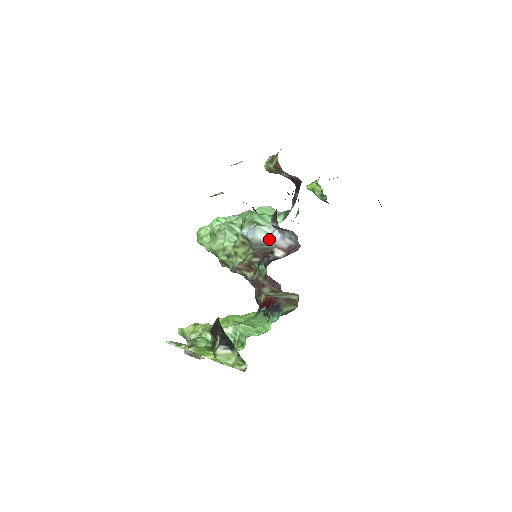
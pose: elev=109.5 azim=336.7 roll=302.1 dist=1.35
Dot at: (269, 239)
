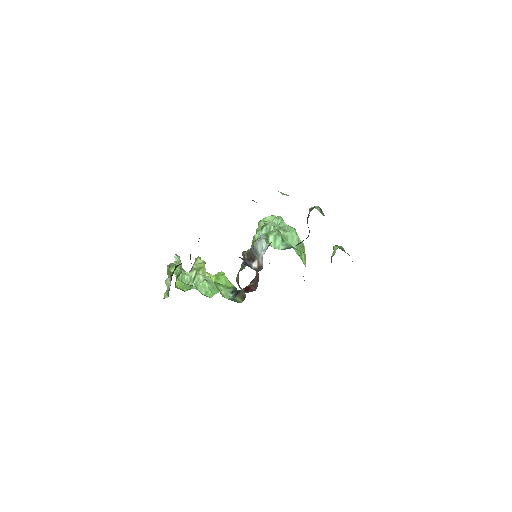
Dot at: (260, 252)
